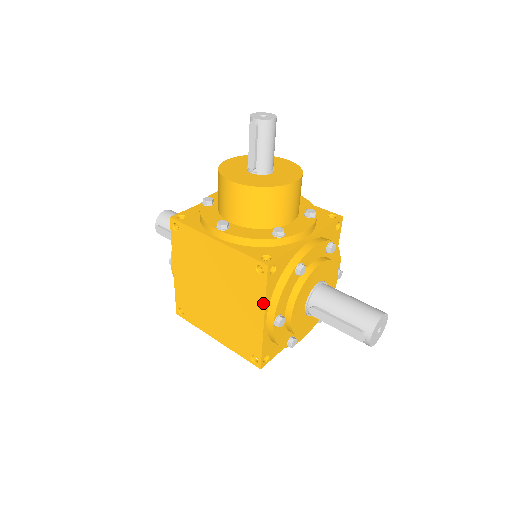
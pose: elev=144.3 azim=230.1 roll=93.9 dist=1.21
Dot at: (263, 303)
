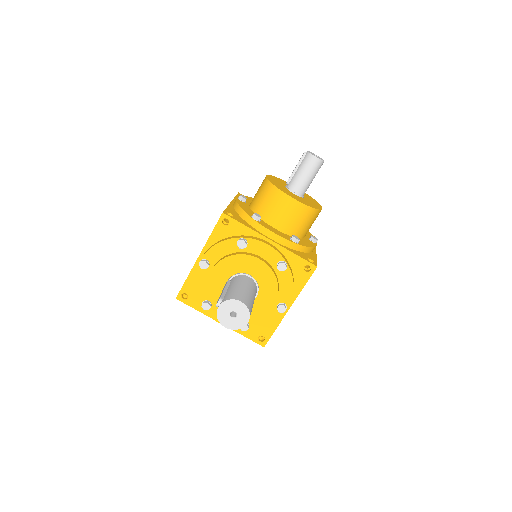
Dot at: (206, 242)
